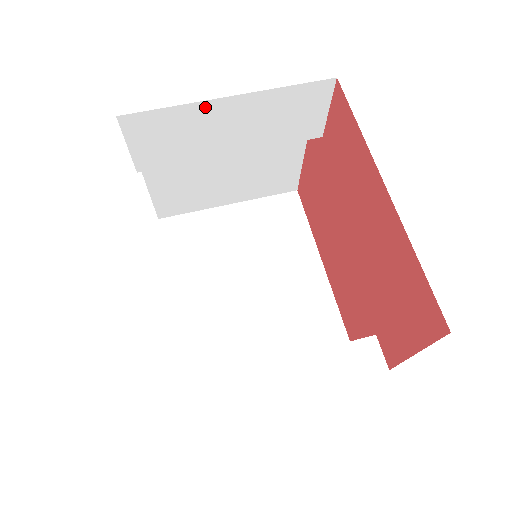
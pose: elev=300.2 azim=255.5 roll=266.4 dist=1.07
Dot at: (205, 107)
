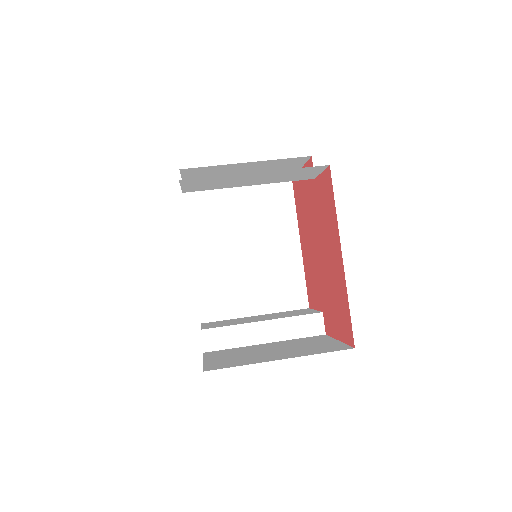
Dot at: (238, 175)
